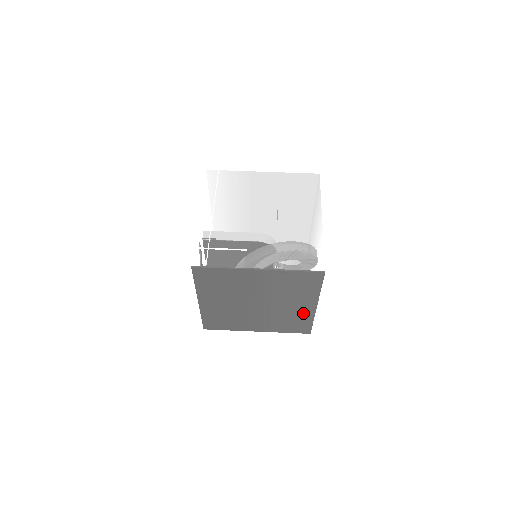
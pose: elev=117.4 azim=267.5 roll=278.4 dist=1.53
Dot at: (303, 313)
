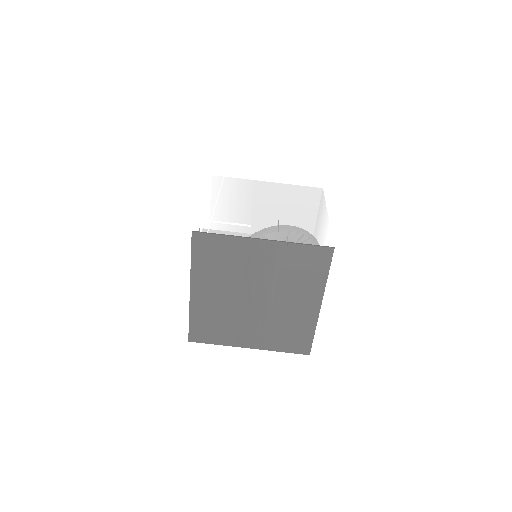
Dot at: (305, 317)
